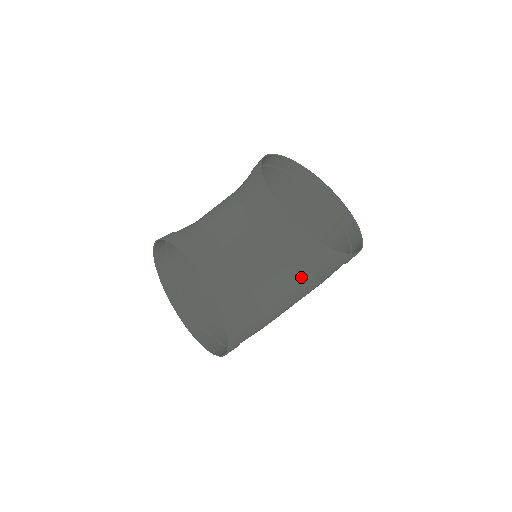
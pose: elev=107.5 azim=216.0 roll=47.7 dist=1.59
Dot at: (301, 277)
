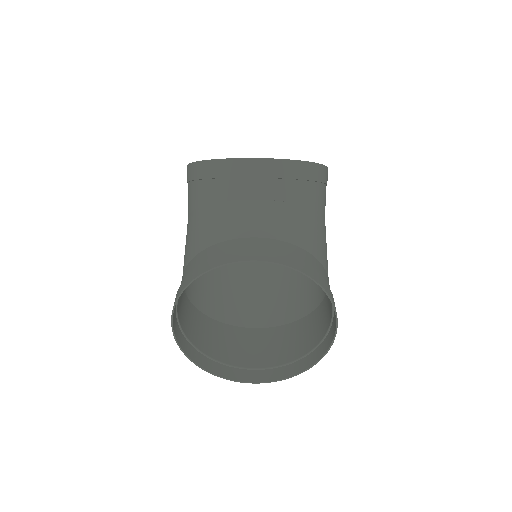
Dot at: (317, 213)
